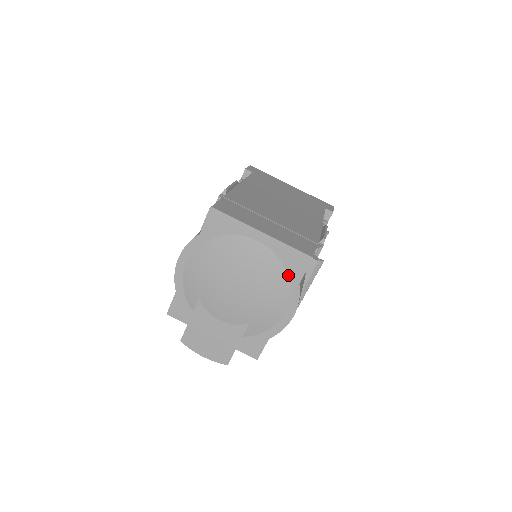
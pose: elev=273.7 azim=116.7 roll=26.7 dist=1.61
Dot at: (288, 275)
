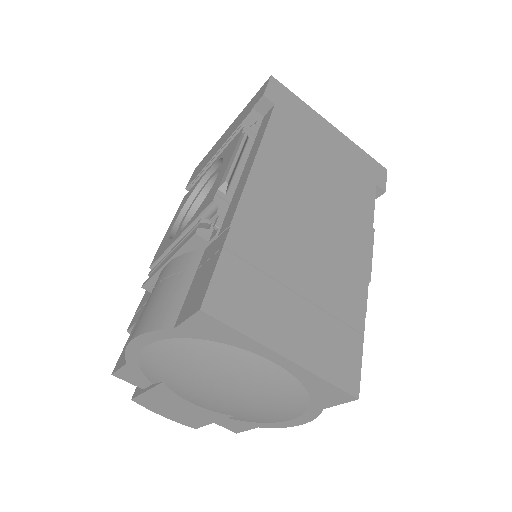
Dot at: (310, 399)
